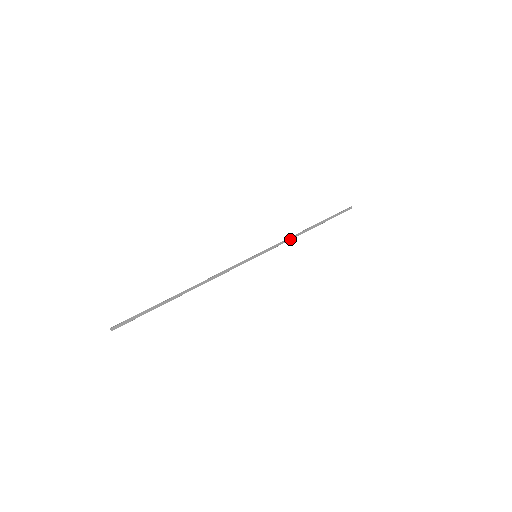
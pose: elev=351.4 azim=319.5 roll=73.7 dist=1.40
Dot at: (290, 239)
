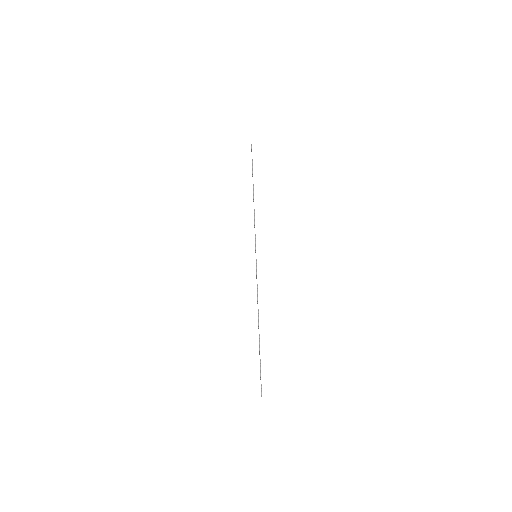
Dot at: (254, 218)
